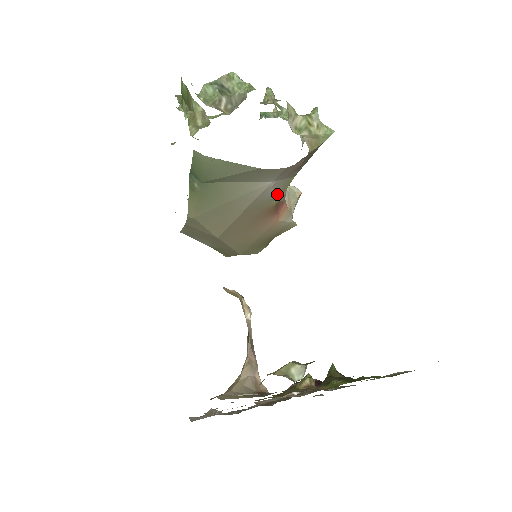
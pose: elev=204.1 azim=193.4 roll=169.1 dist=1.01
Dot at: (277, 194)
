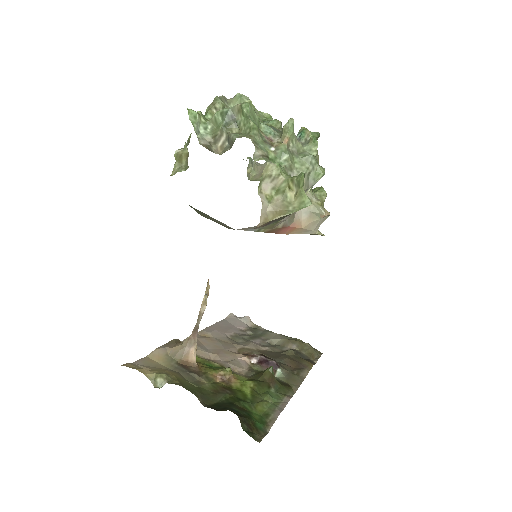
Dot at: (260, 229)
